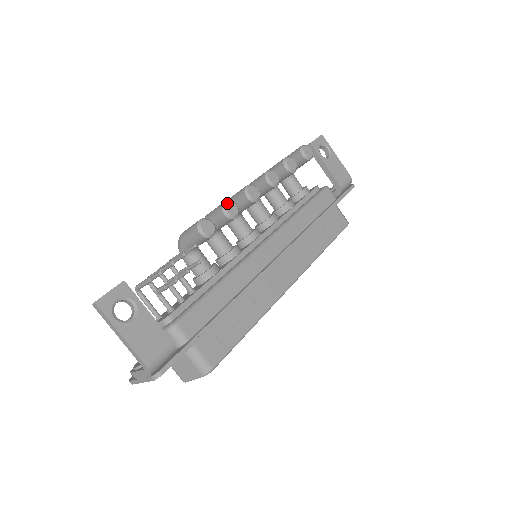
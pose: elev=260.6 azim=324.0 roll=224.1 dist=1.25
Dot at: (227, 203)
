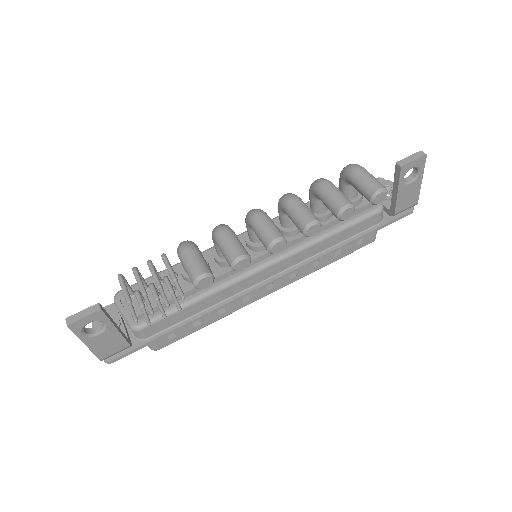
Dot at: (240, 261)
